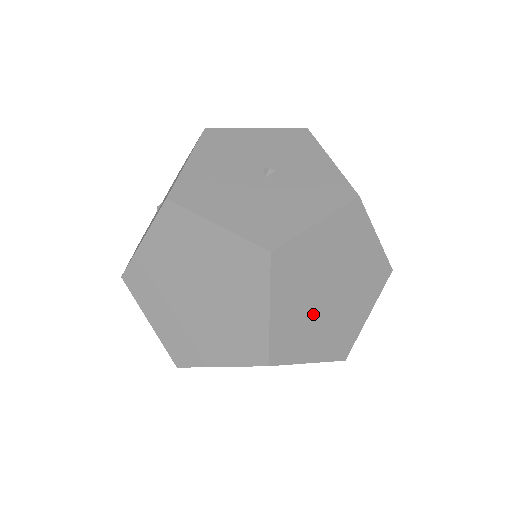
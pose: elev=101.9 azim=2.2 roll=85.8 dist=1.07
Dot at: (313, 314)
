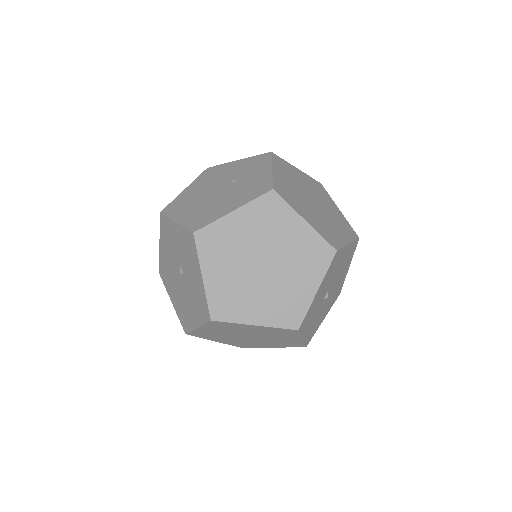
Dot at: (247, 341)
